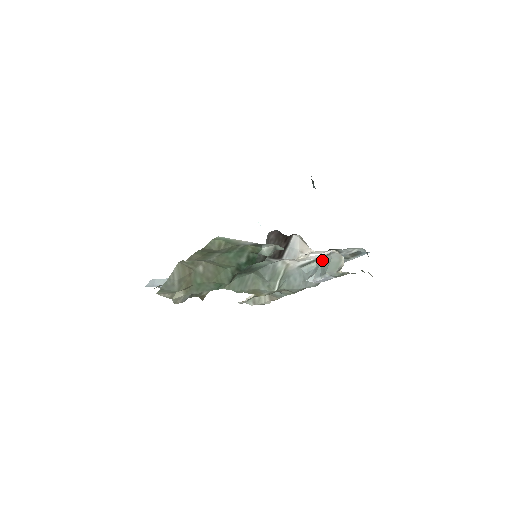
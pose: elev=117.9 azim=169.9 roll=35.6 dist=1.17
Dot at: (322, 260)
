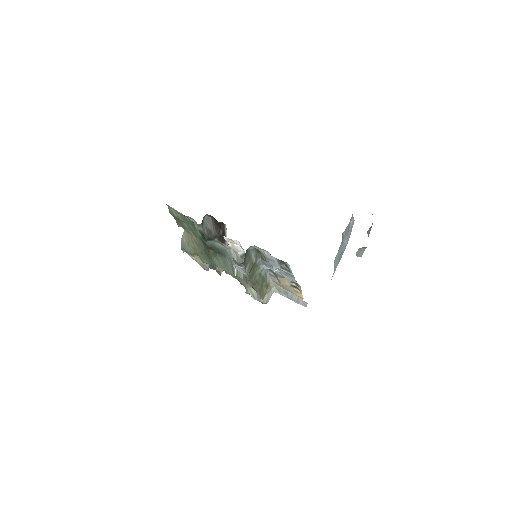
Dot at: occluded
